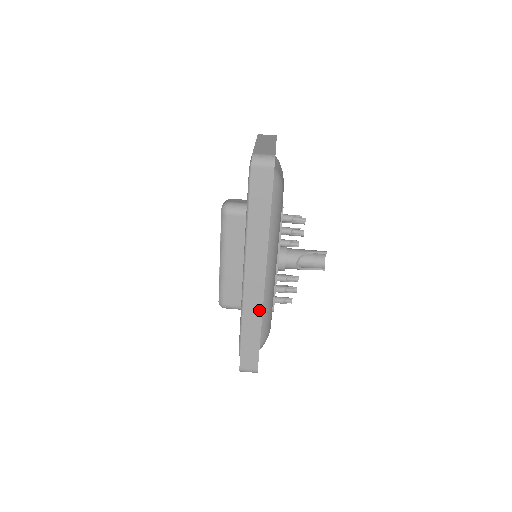
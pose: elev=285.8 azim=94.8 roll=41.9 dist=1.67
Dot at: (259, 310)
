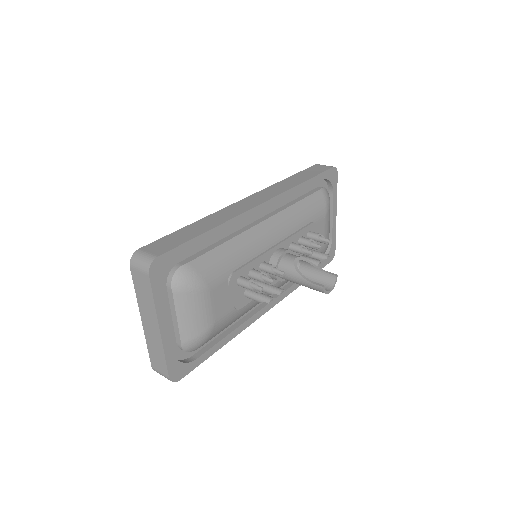
Dot at: (232, 216)
